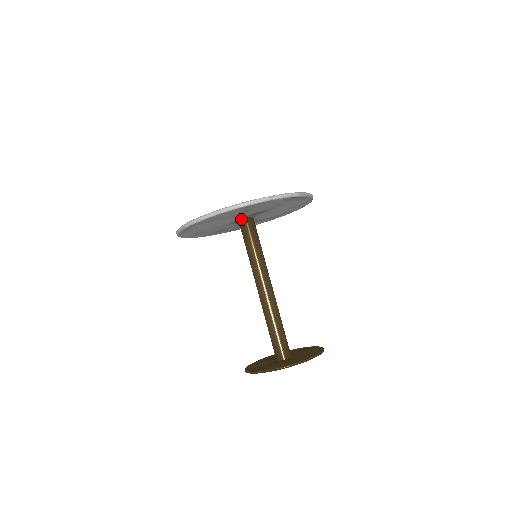
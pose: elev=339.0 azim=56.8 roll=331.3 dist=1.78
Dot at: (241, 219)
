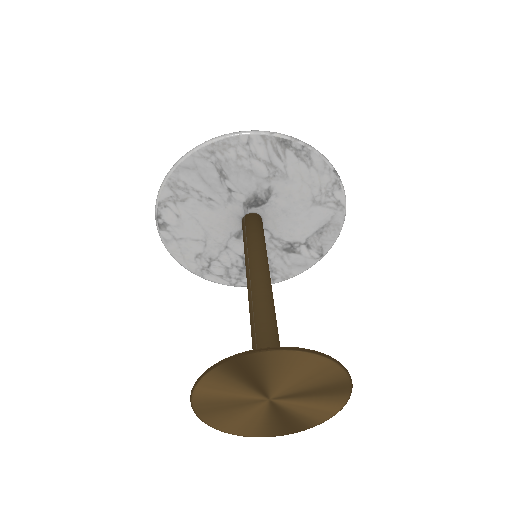
Dot at: (242, 218)
